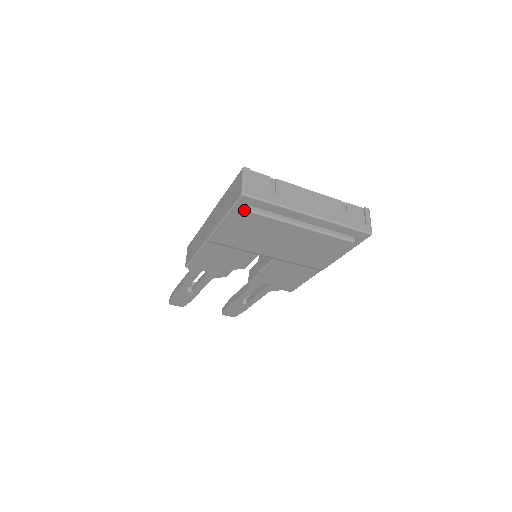
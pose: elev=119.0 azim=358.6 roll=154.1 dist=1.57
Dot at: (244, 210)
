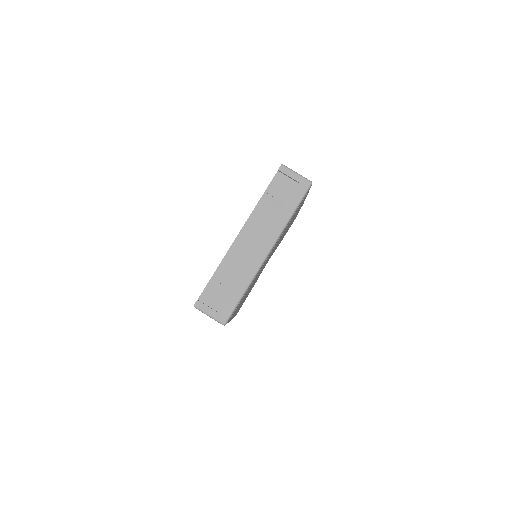
Dot at: (233, 313)
